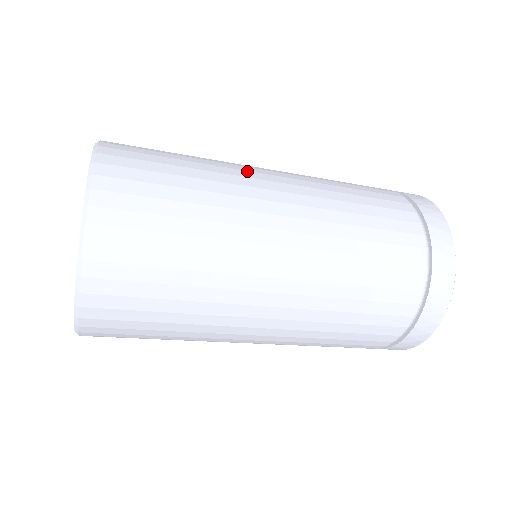
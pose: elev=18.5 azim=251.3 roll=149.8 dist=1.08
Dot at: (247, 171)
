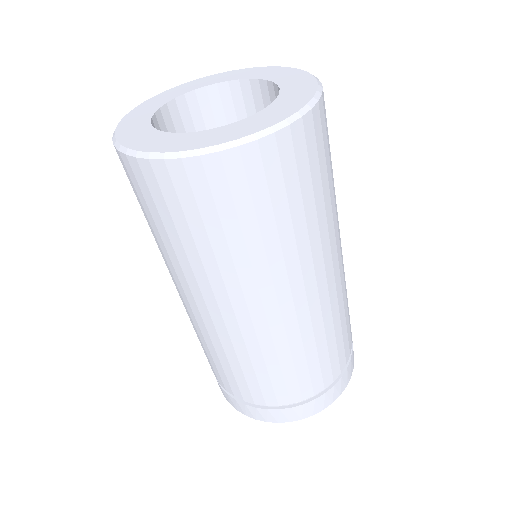
Dot at: occluded
